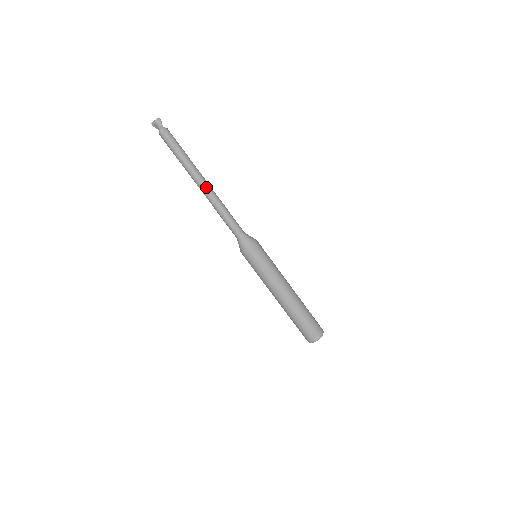
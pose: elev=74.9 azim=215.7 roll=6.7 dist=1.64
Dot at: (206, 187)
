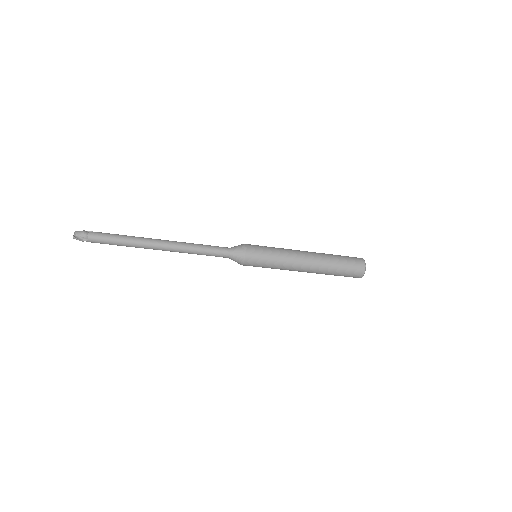
Dot at: occluded
